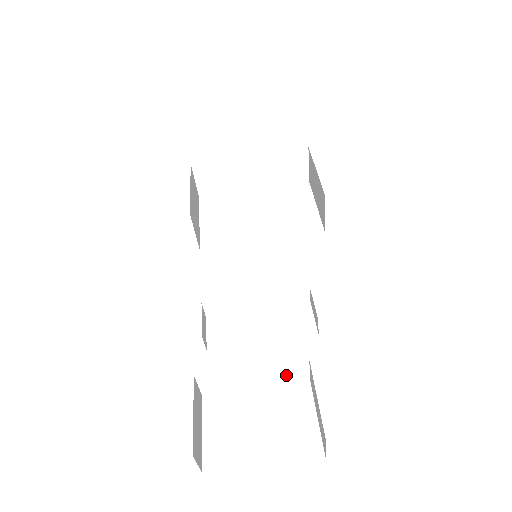
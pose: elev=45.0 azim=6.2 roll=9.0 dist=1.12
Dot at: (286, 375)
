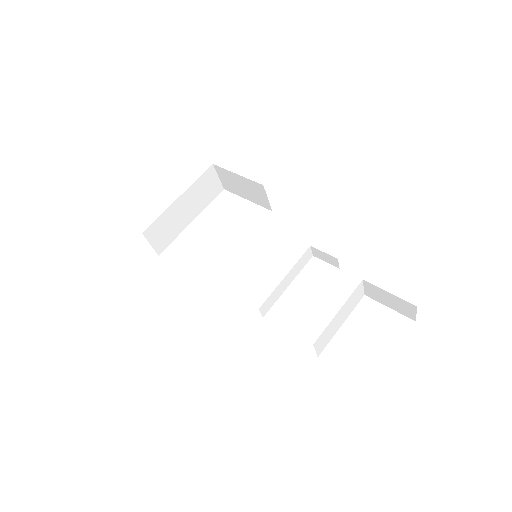
Dot at: (354, 302)
